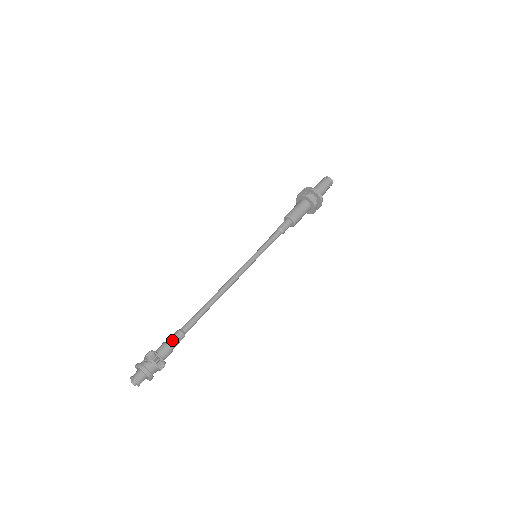
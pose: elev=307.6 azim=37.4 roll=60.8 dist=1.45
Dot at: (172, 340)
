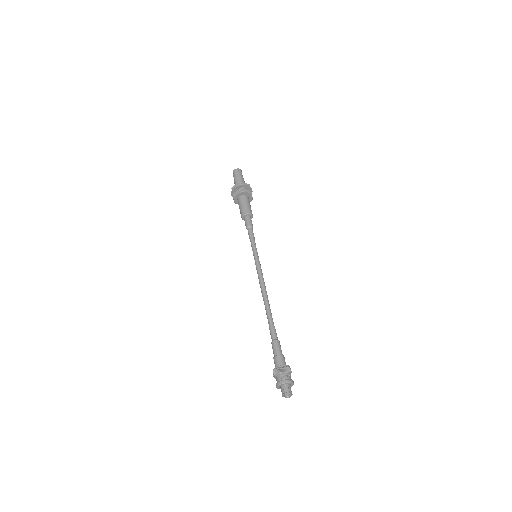
Dot at: (281, 350)
